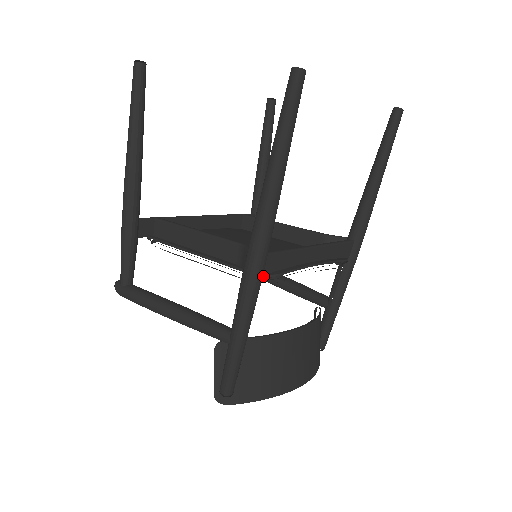
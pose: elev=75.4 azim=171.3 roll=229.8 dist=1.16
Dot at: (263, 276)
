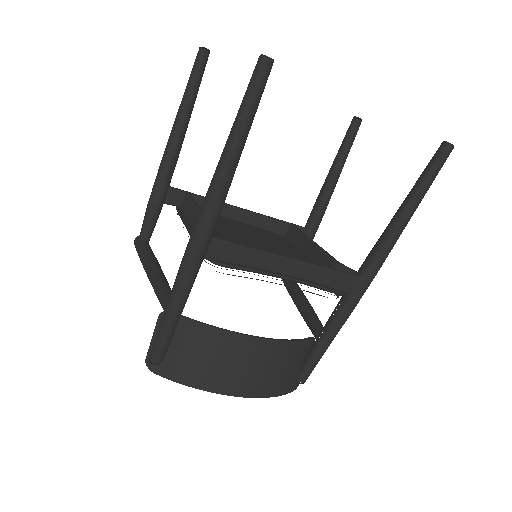
Dot at: (208, 260)
